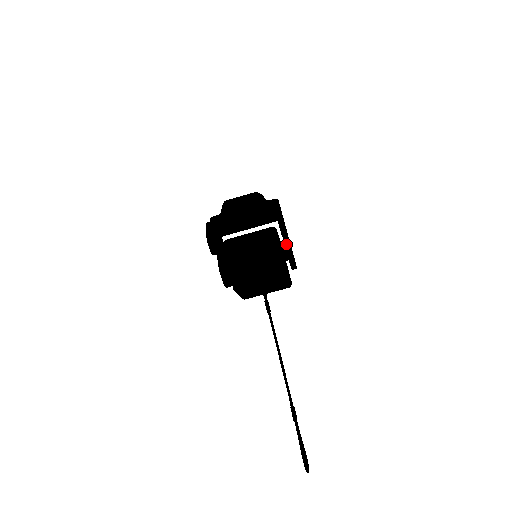
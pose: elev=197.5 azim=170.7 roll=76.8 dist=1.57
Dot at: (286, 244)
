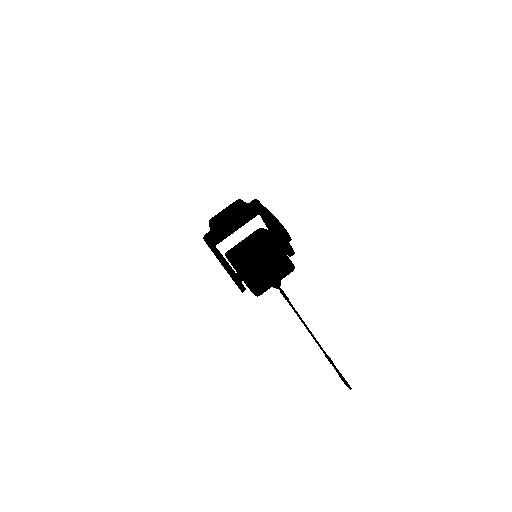
Dot at: (284, 242)
